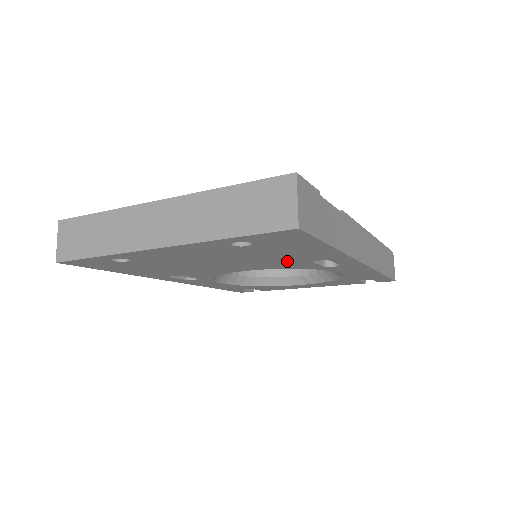
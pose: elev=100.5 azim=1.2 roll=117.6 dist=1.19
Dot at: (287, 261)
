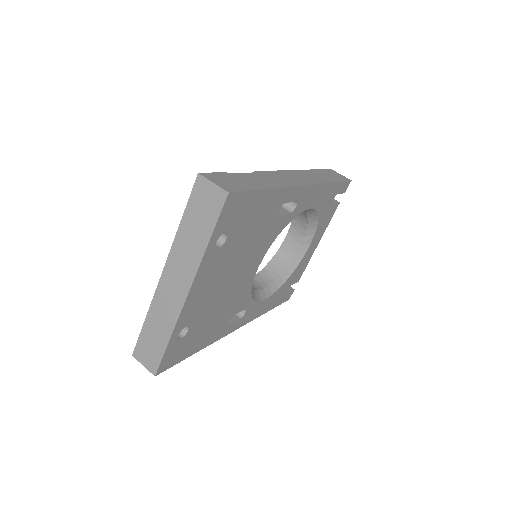
Dot at: (265, 231)
